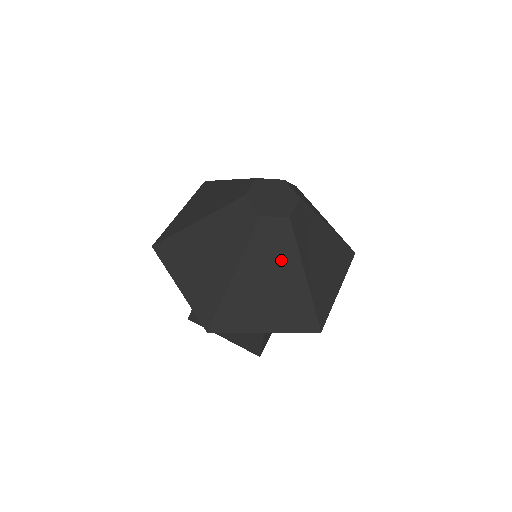
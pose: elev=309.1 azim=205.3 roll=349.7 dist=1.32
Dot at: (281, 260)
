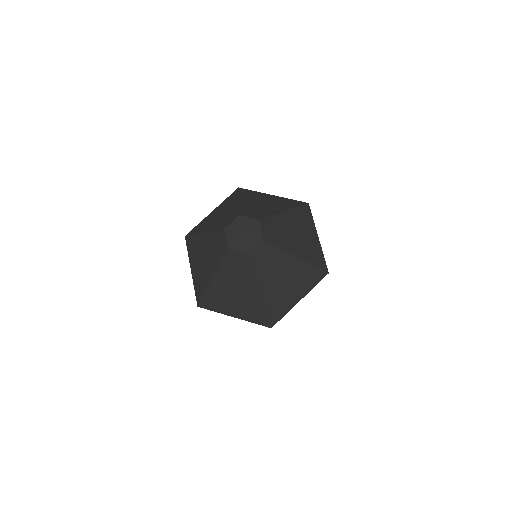
Dot at: (243, 278)
